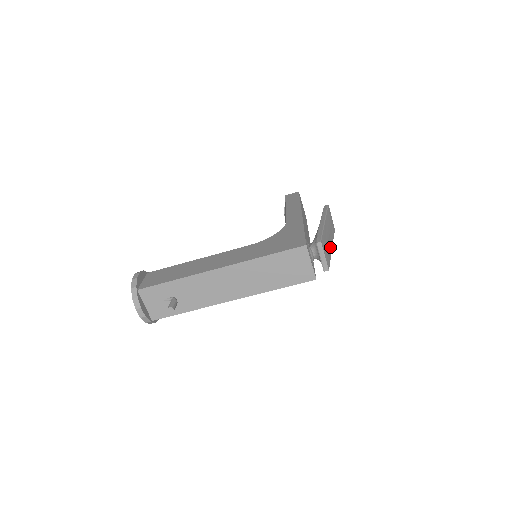
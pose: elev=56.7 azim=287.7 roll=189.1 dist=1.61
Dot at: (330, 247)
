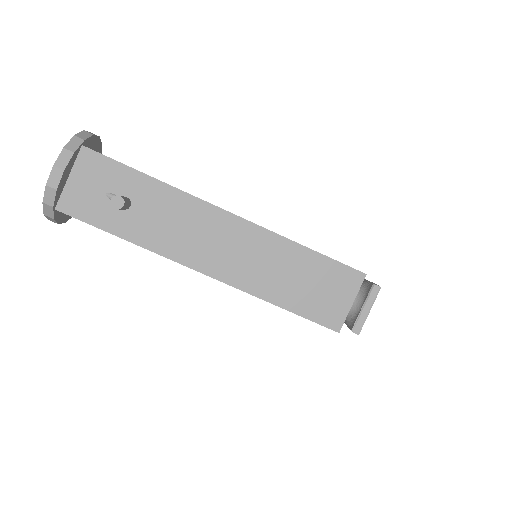
Dot at: occluded
